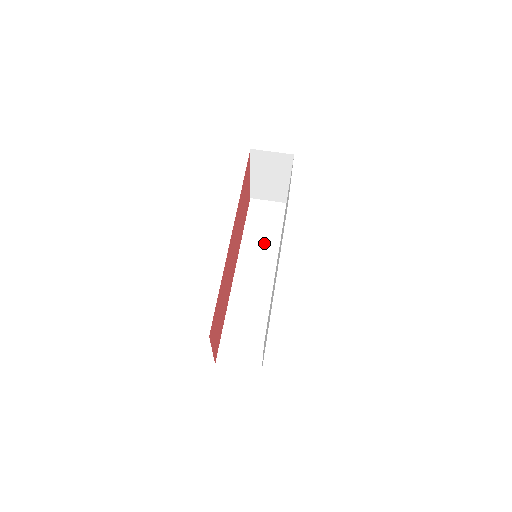
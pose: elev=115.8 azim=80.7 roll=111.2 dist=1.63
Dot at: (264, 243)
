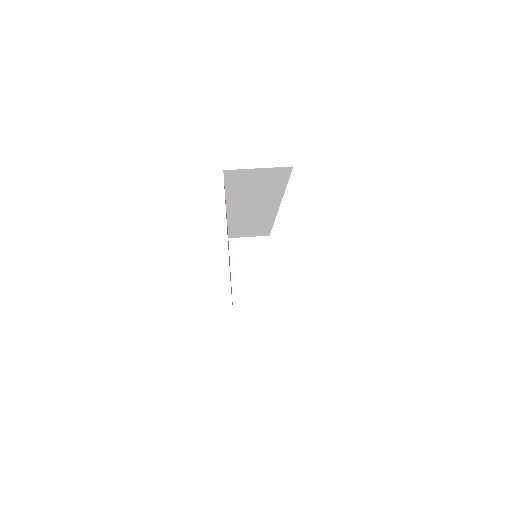
Dot at: occluded
